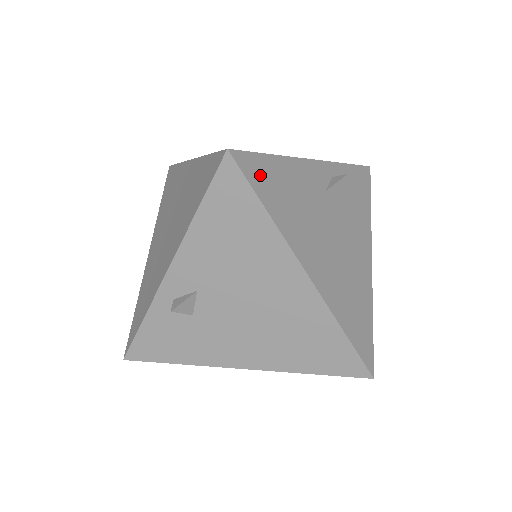
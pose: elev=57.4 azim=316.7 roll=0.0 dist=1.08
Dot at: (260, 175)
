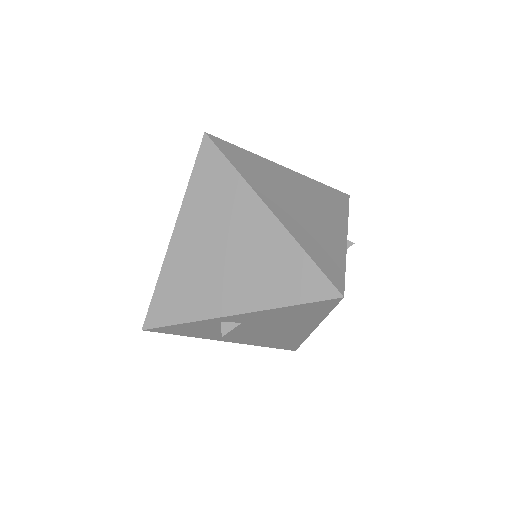
Dot at: occluded
